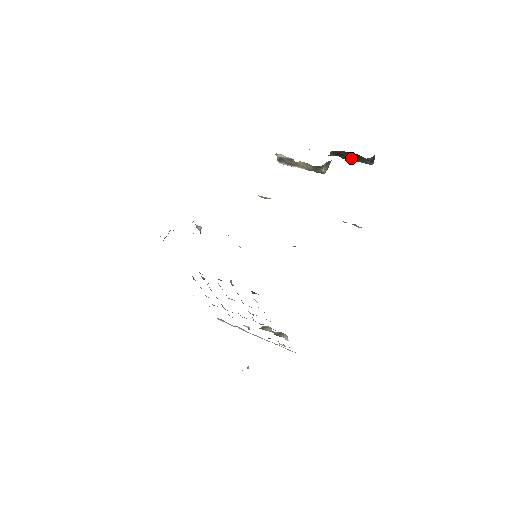
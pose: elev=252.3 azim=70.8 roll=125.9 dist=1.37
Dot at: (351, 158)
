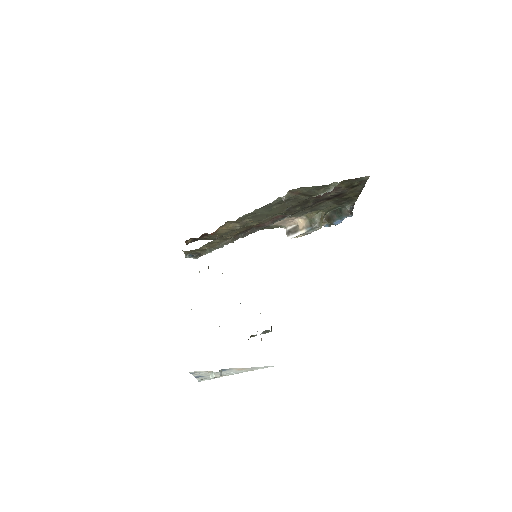
Dot at: (337, 218)
